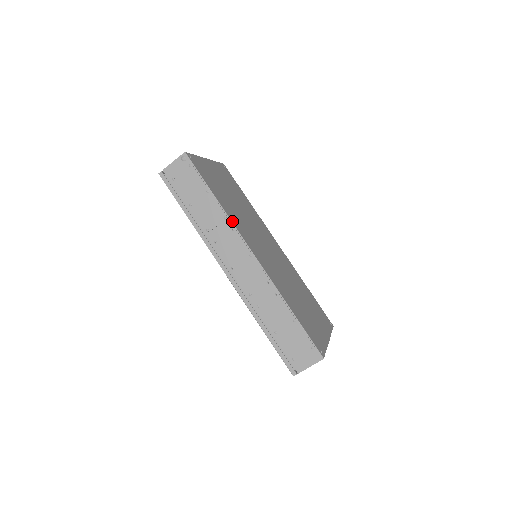
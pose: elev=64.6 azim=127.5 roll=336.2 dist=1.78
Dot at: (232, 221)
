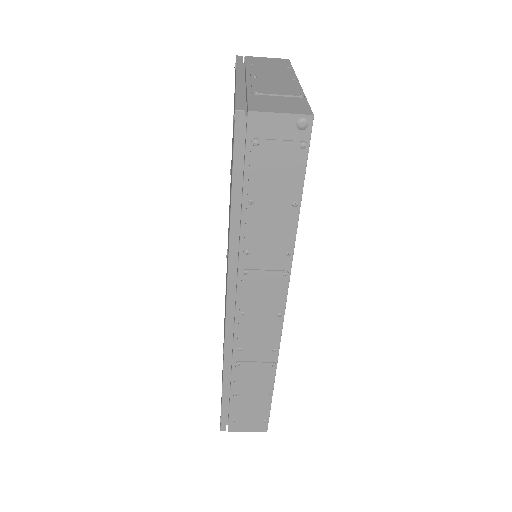
Dot at: occluded
